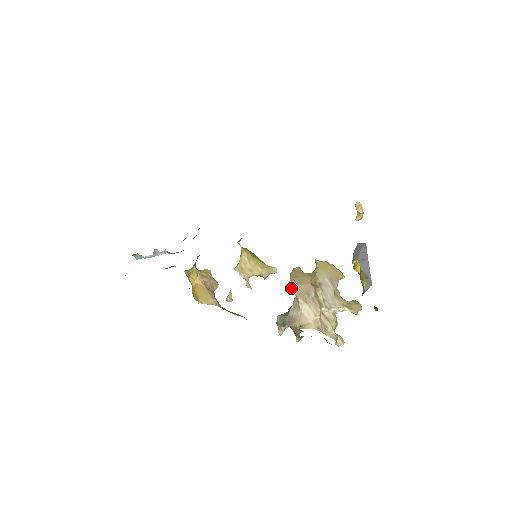
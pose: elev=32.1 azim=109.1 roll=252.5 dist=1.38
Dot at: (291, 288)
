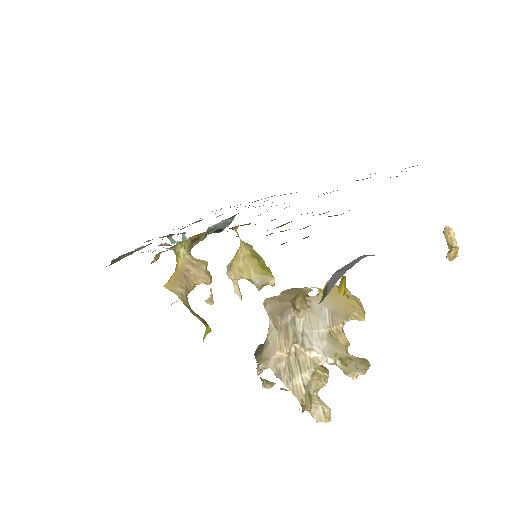
Dot at: (267, 302)
